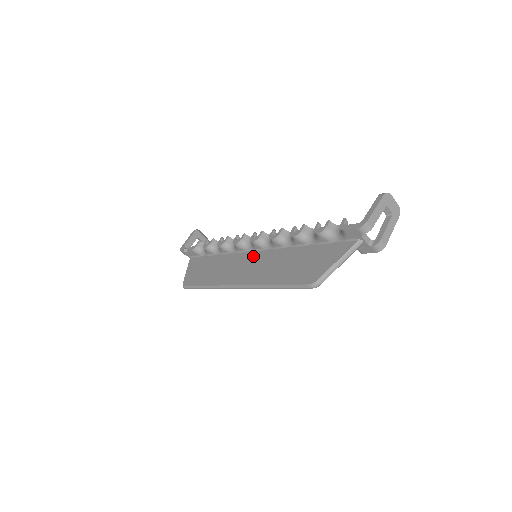
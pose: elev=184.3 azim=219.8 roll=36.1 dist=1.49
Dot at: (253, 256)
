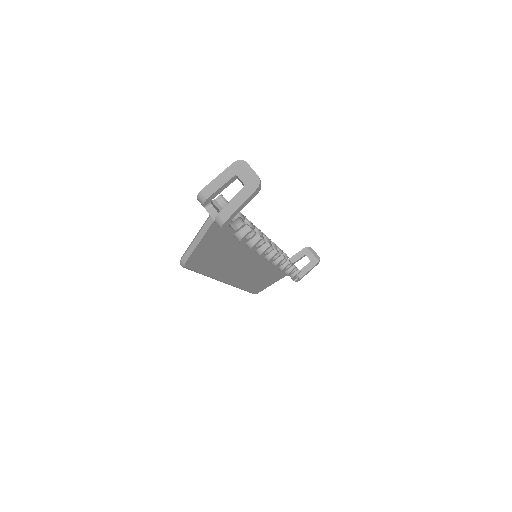
Dot at: occluded
